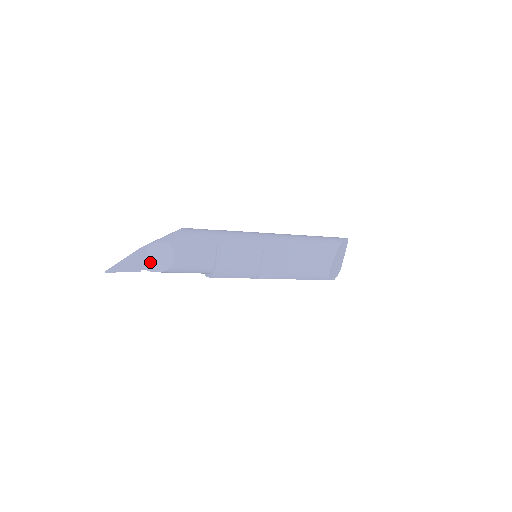
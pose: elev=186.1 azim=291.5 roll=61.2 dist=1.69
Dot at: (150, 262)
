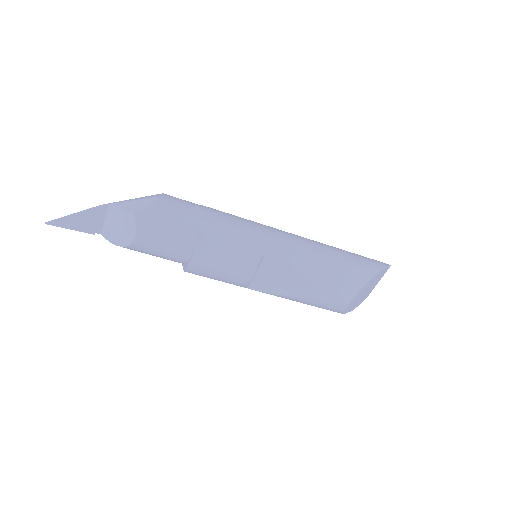
Dot at: (107, 227)
